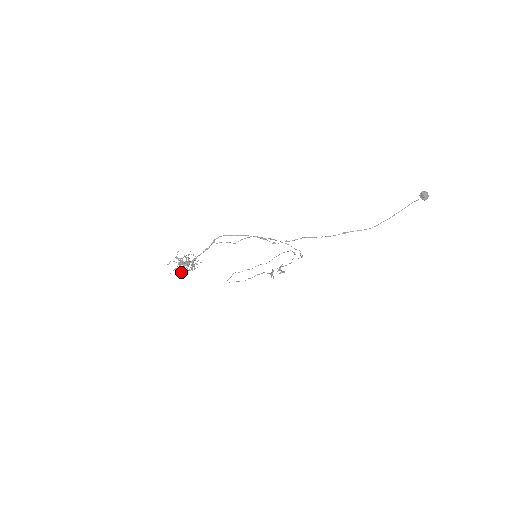
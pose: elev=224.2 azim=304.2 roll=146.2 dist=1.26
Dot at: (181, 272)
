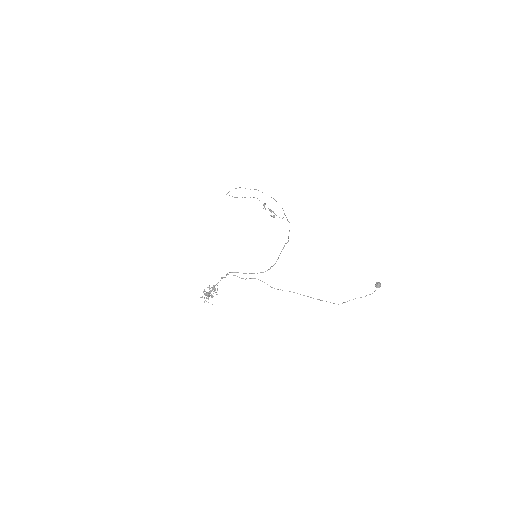
Dot at: (208, 302)
